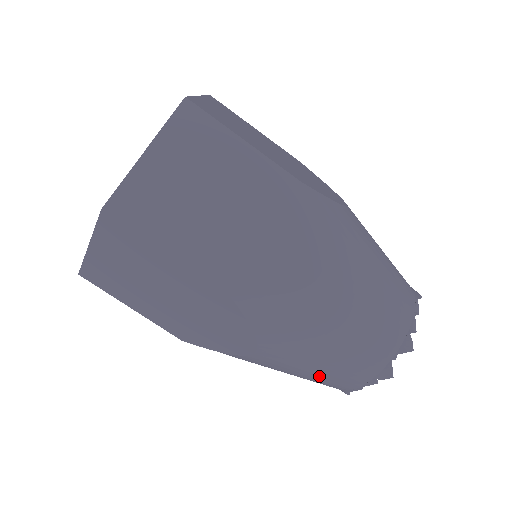
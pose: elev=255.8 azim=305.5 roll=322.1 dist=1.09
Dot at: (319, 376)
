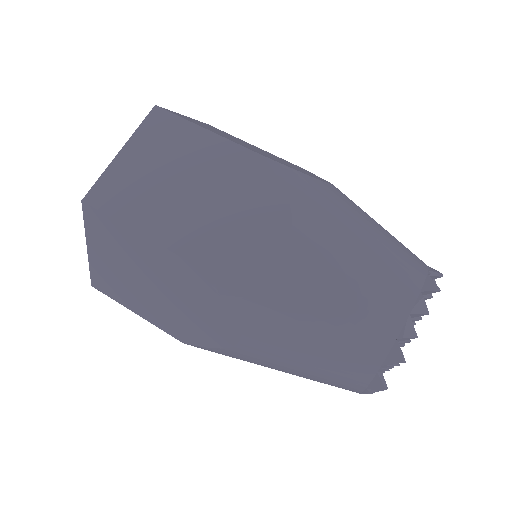
Dot at: (363, 287)
